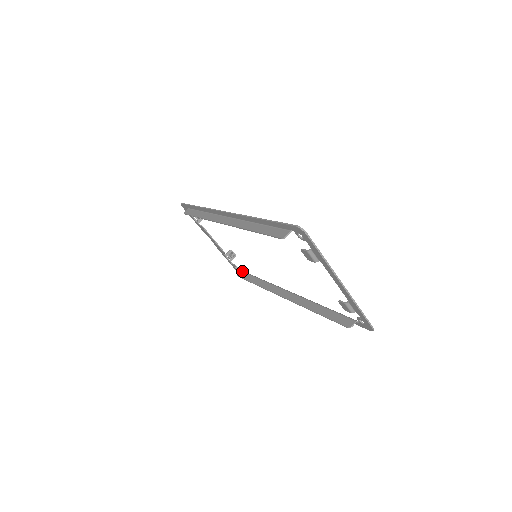
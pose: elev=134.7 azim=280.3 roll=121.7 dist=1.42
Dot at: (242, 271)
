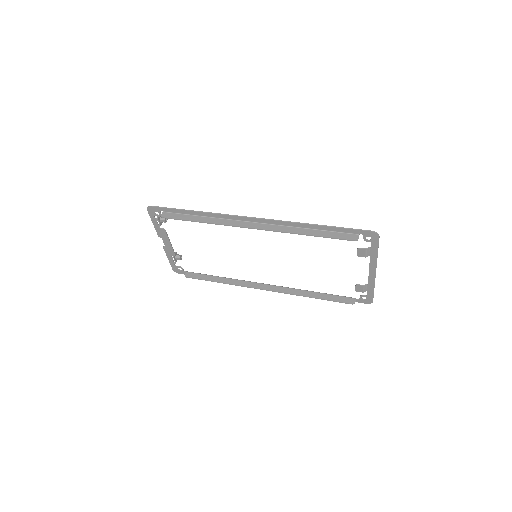
Dot at: (190, 272)
